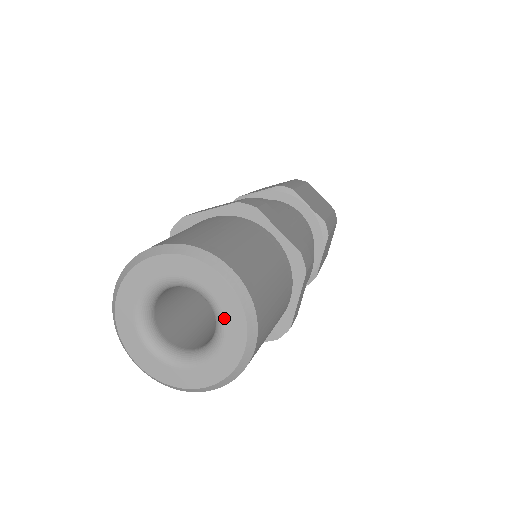
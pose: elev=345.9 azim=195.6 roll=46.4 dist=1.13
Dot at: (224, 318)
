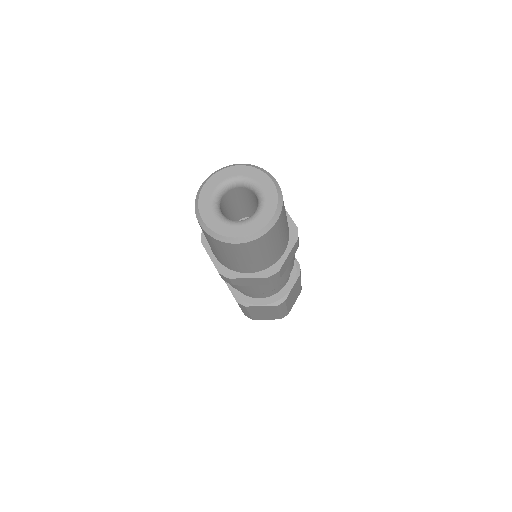
Dot at: (253, 179)
